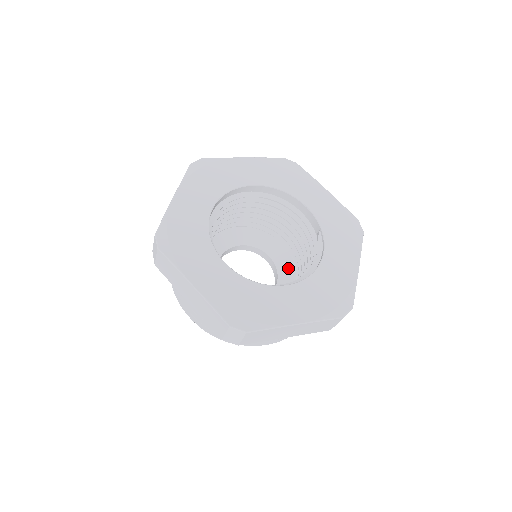
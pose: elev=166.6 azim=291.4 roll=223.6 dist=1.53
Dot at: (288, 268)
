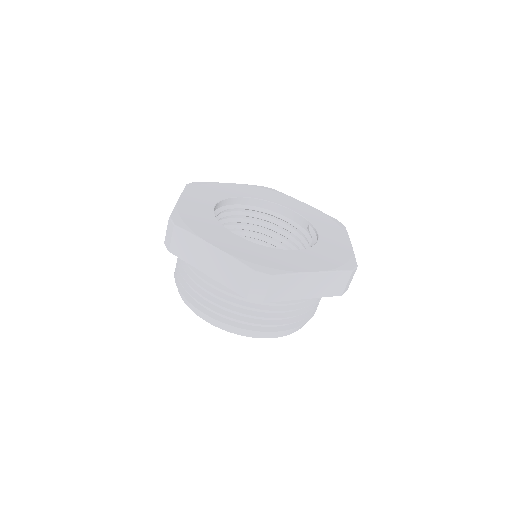
Dot at: occluded
